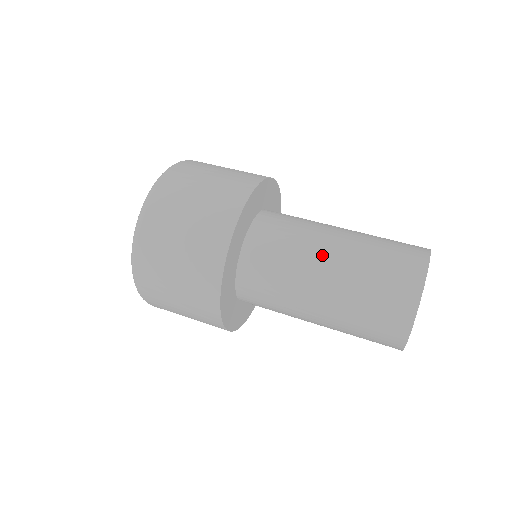
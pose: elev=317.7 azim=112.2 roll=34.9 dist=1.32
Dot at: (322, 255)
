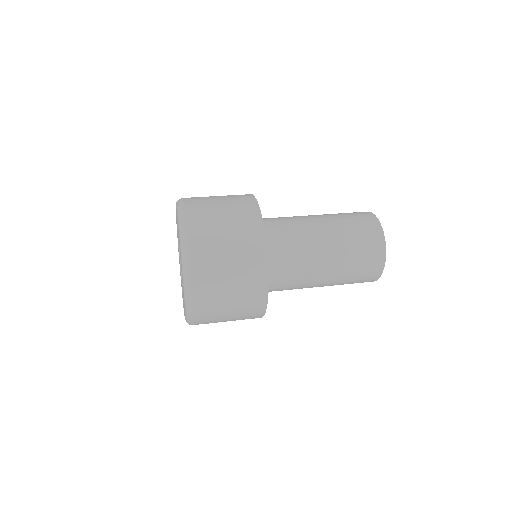
Dot at: (320, 248)
